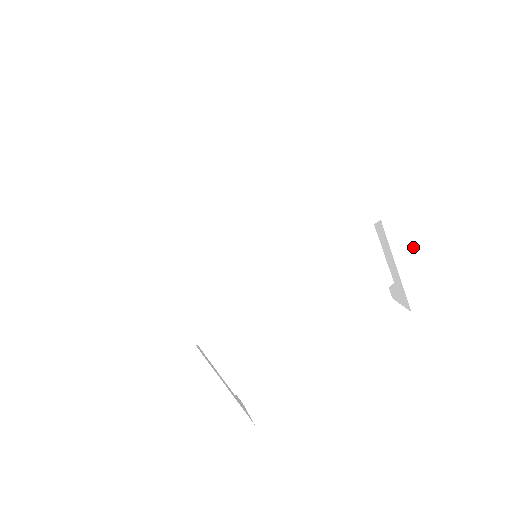
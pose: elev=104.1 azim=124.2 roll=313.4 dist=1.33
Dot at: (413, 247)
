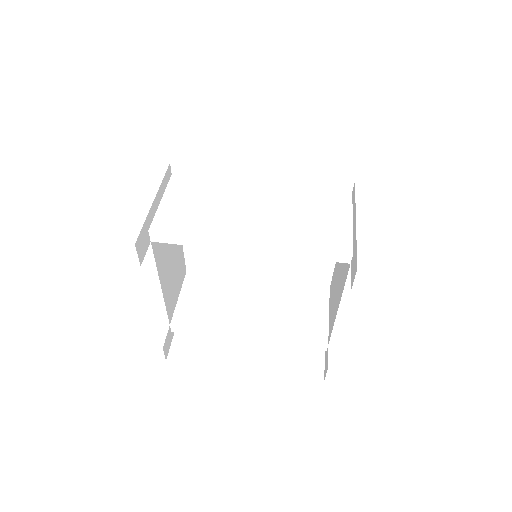
Dot at: (380, 216)
